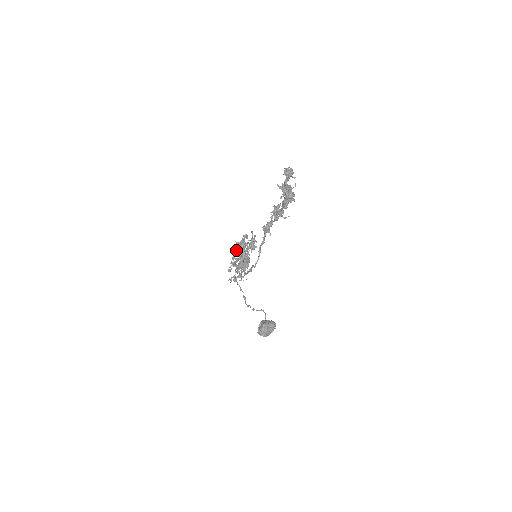
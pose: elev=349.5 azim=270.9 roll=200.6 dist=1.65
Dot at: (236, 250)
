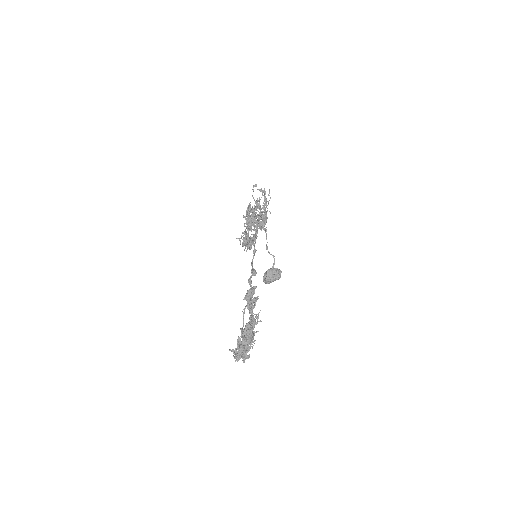
Dot at: (250, 206)
